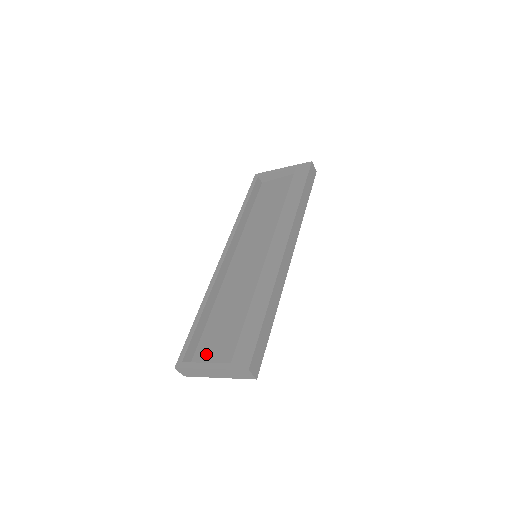
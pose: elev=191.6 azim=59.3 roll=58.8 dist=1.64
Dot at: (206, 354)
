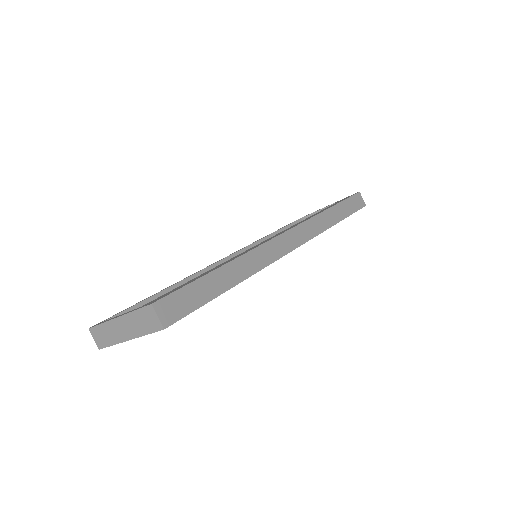
Dot at: occluded
